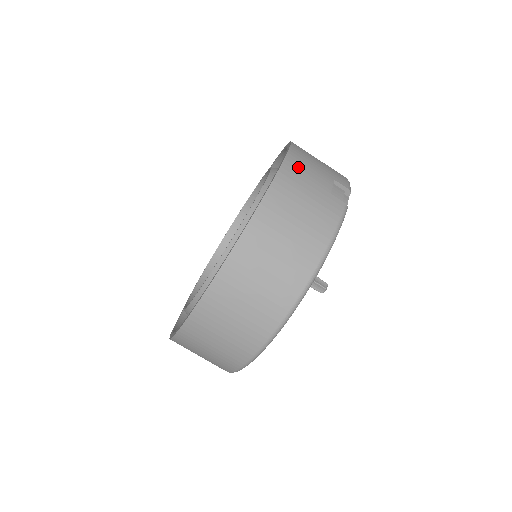
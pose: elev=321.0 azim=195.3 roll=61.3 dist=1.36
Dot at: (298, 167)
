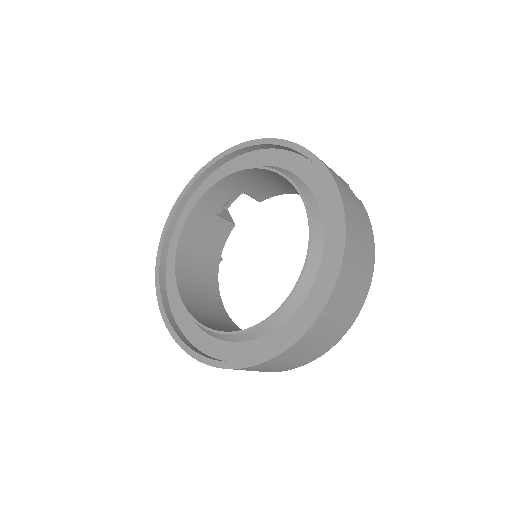
Dot at: (336, 177)
